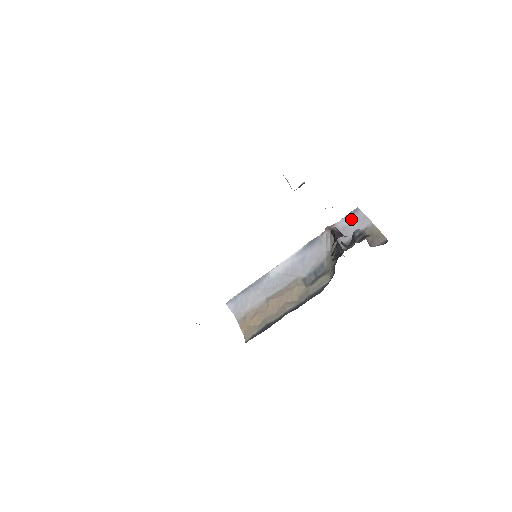
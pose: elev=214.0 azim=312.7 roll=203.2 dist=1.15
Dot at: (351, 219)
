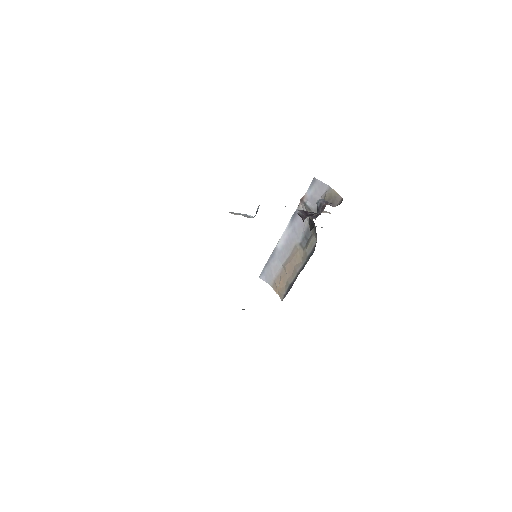
Dot at: (313, 188)
